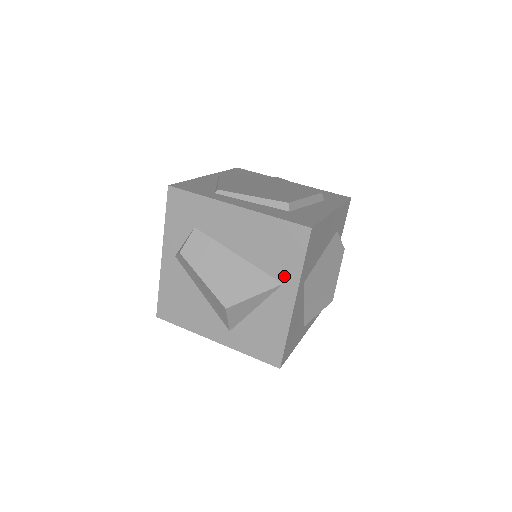
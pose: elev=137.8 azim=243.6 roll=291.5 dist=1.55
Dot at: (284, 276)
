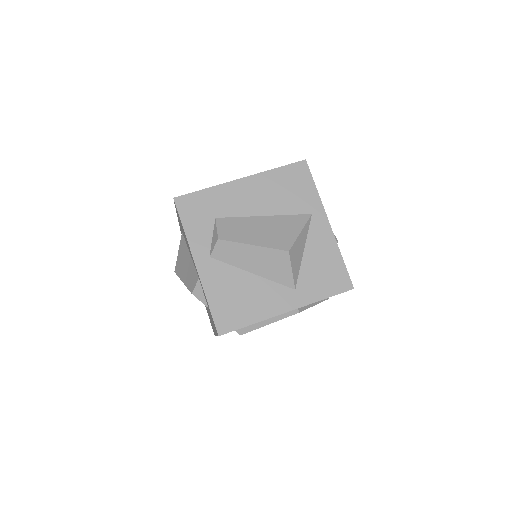
Dot at: (309, 207)
